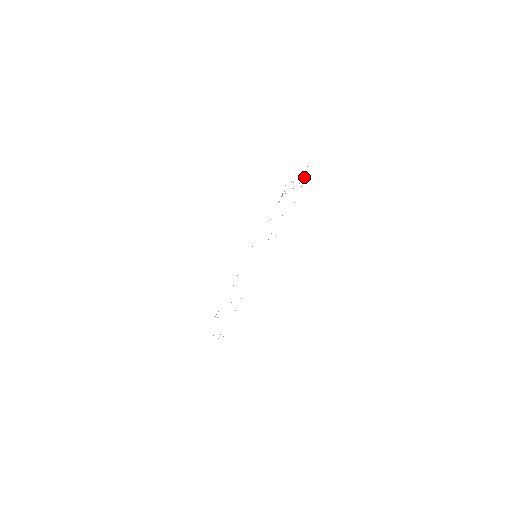
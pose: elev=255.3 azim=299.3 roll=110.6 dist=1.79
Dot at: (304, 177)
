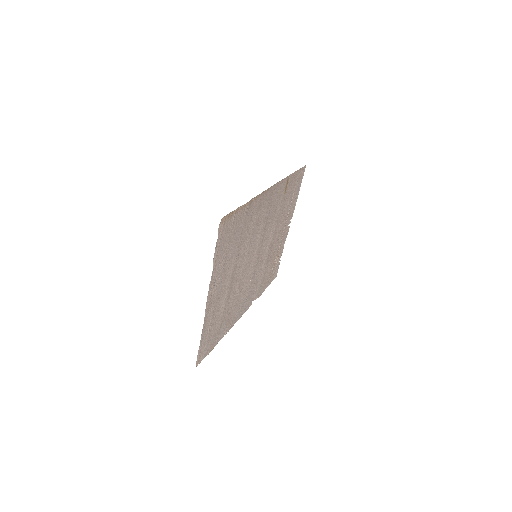
Dot at: (295, 189)
